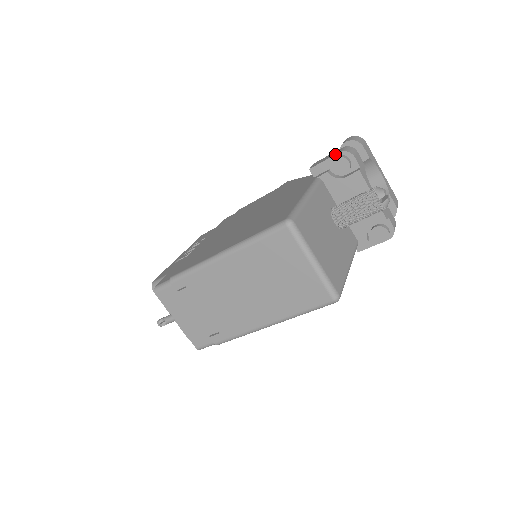
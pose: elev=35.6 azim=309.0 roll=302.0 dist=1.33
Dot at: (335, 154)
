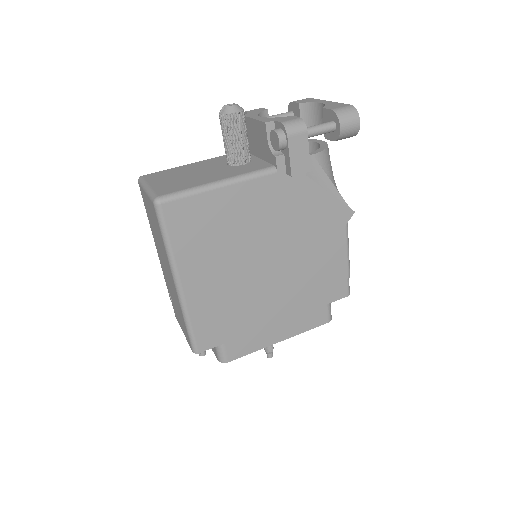
Dot at: occluded
